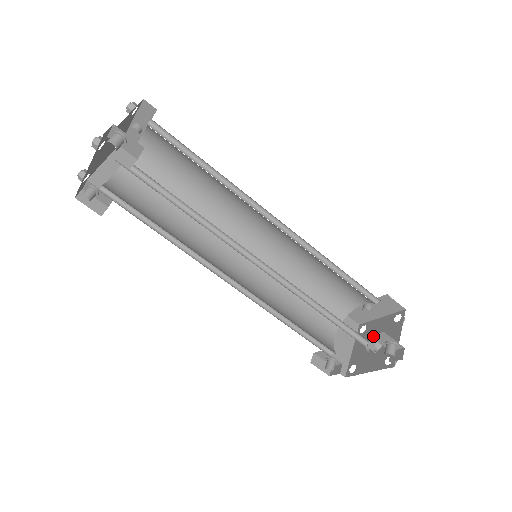
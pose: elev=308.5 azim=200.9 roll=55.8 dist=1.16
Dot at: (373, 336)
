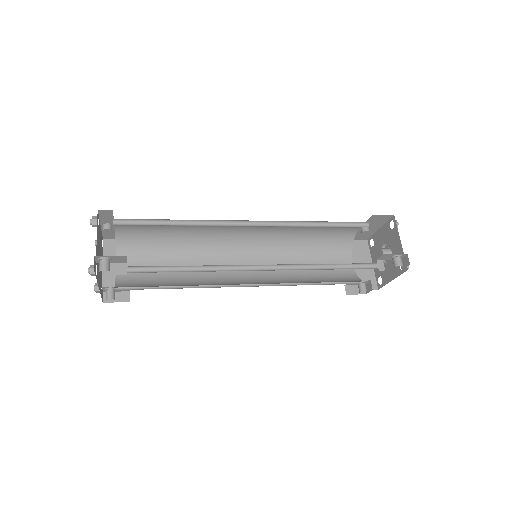
Dot at: (379, 259)
